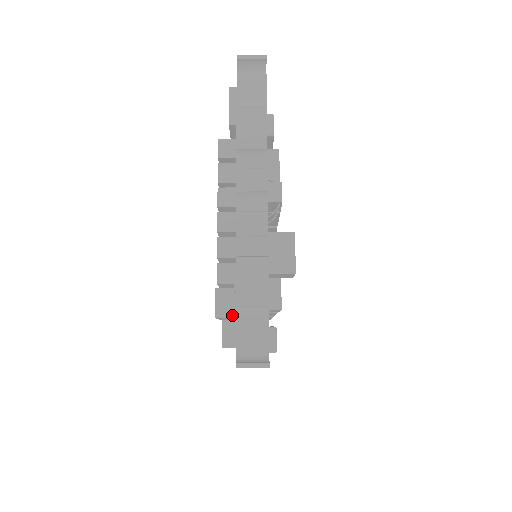
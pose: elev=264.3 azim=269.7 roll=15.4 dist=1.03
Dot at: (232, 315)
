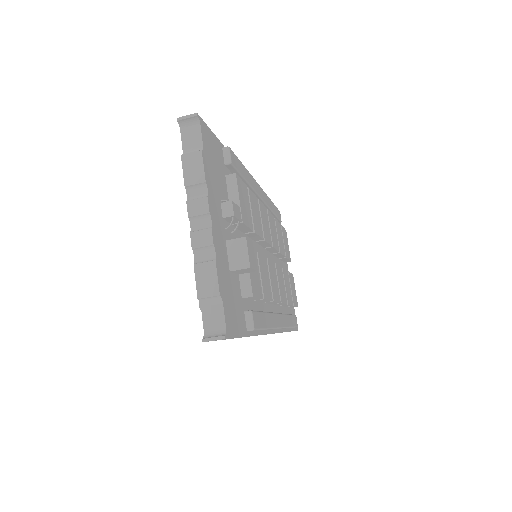
Dot at: occluded
